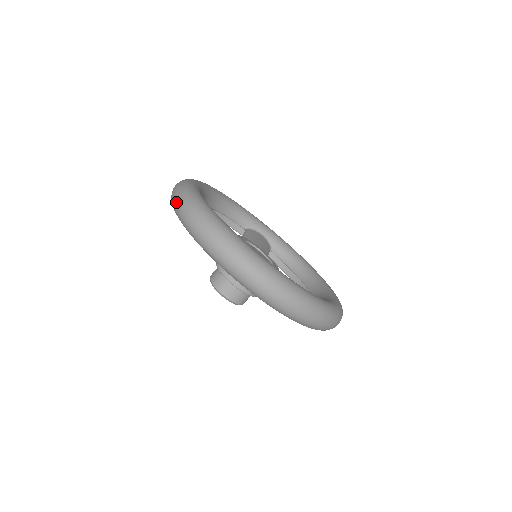
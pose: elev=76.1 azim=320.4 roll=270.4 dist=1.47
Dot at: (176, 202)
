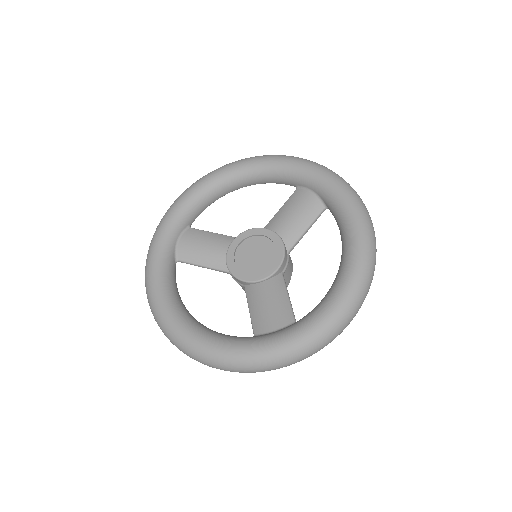
Dot at: occluded
